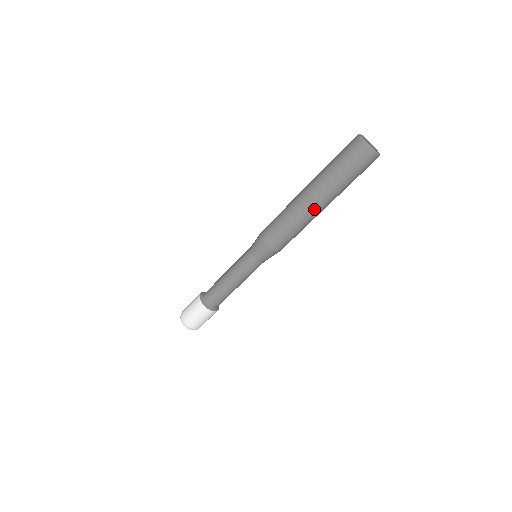
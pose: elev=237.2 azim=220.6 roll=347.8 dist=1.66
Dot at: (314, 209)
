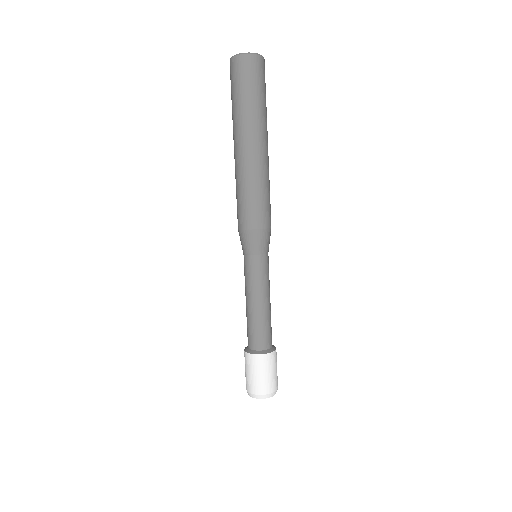
Dot at: (257, 153)
